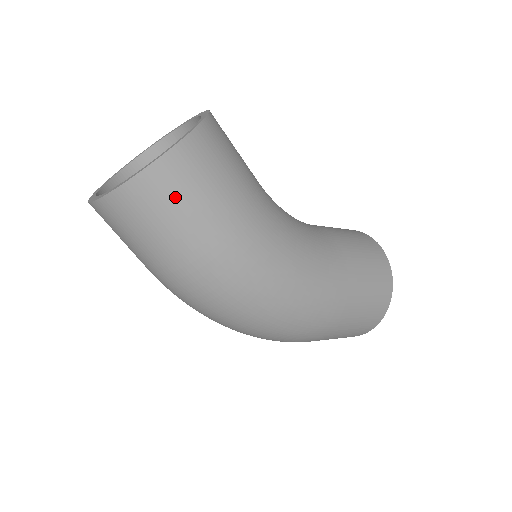
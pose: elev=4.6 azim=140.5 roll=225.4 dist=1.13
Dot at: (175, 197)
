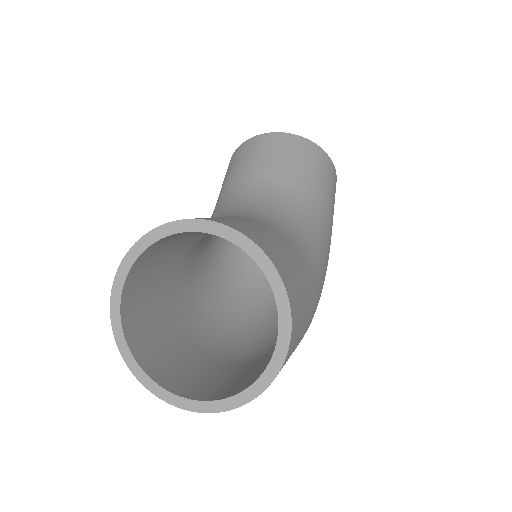
Dot at: occluded
